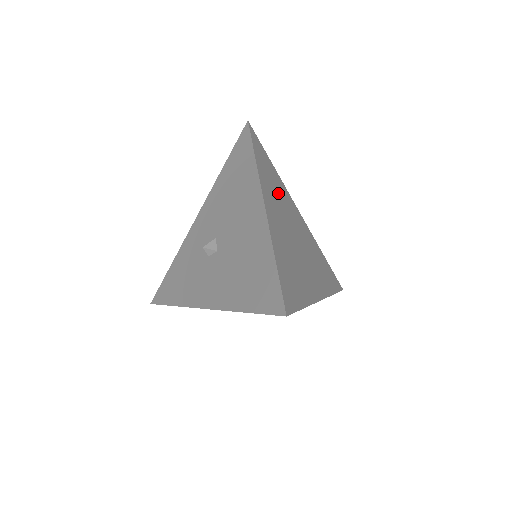
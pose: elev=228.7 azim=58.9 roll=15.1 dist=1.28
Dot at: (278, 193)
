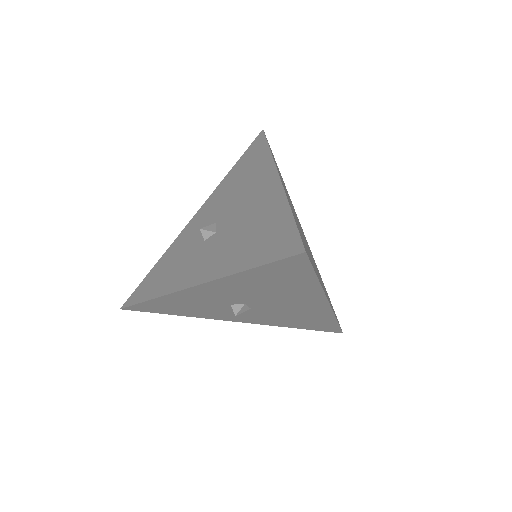
Dot at: occluded
